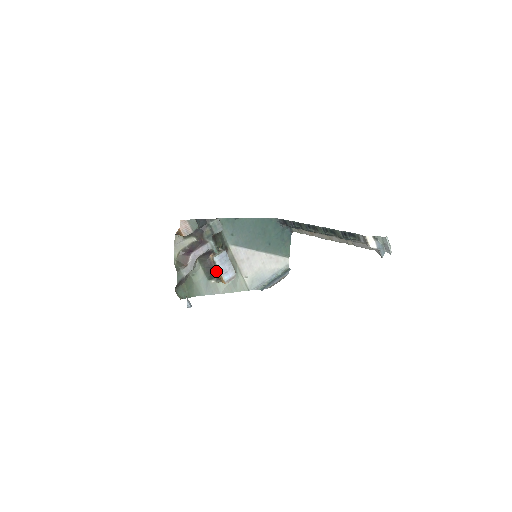
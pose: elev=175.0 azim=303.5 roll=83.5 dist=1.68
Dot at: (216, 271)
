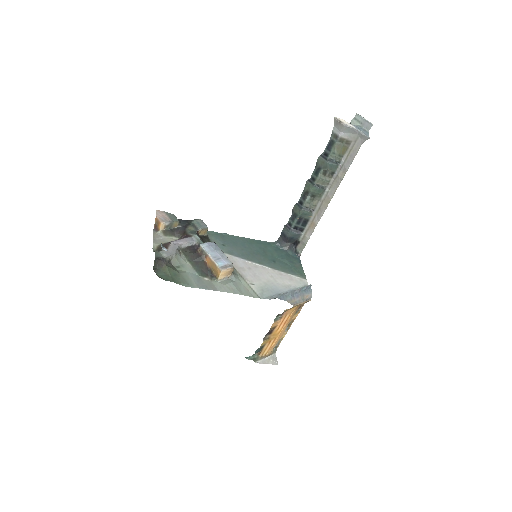
Dot at: (207, 265)
